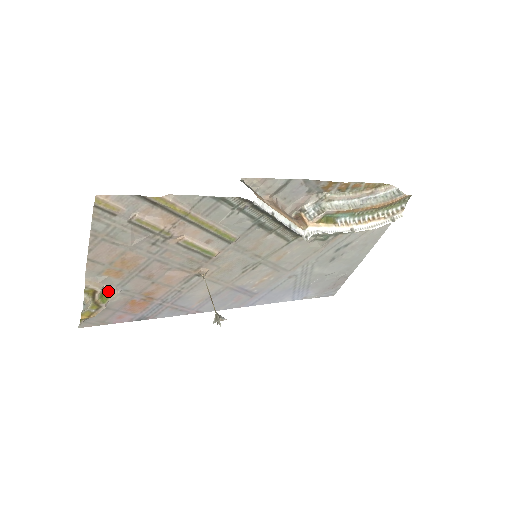
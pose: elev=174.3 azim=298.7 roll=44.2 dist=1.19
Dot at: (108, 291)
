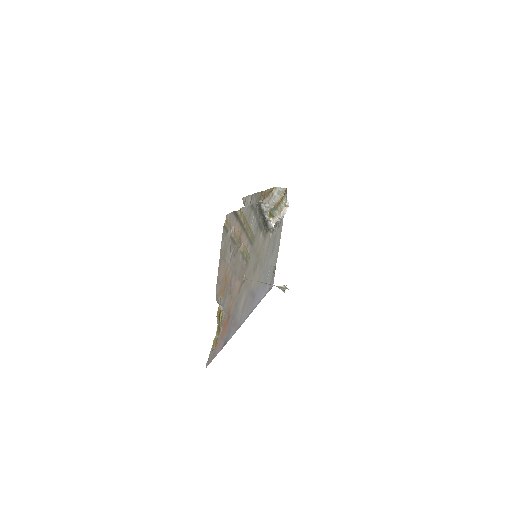
Dot at: (222, 311)
